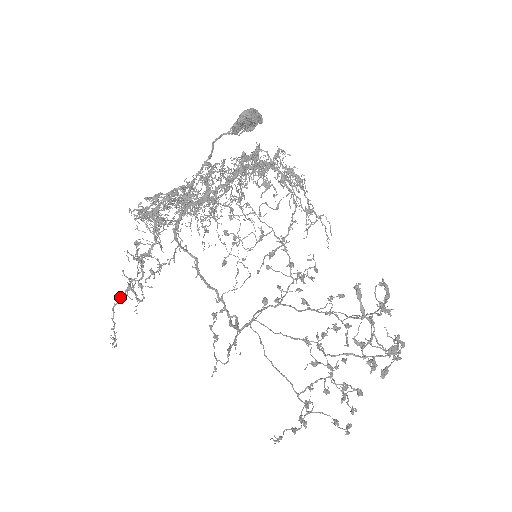
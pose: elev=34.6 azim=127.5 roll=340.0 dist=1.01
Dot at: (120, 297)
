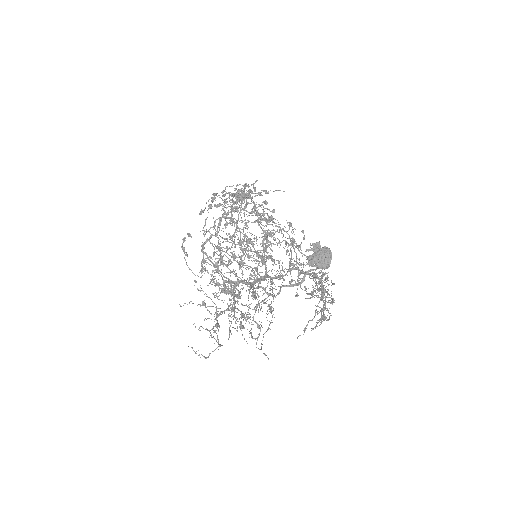
Dot at: occluded
